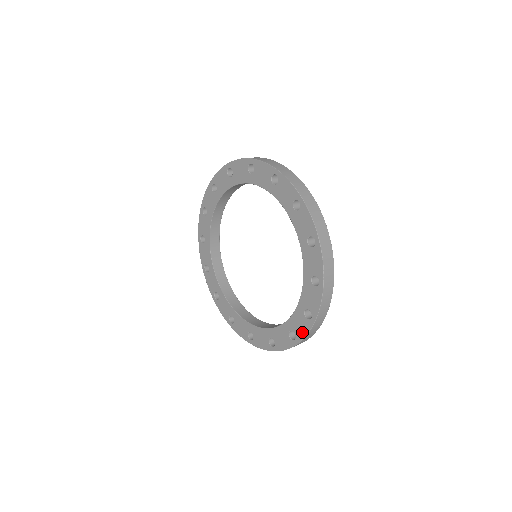
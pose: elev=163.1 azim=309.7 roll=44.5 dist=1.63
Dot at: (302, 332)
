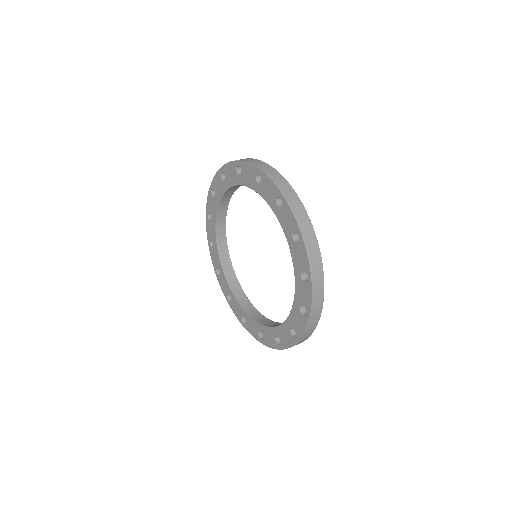
Dot at: (308, 300)
